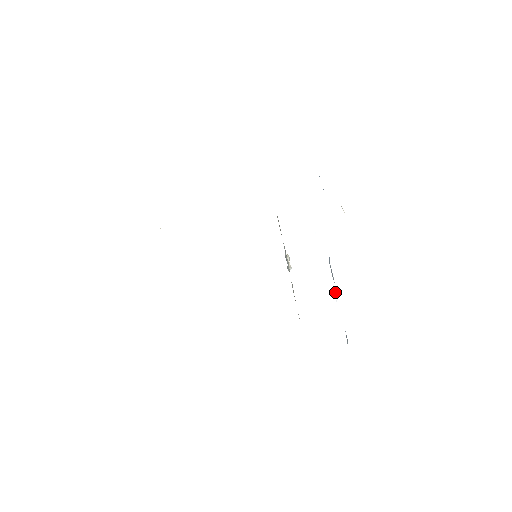
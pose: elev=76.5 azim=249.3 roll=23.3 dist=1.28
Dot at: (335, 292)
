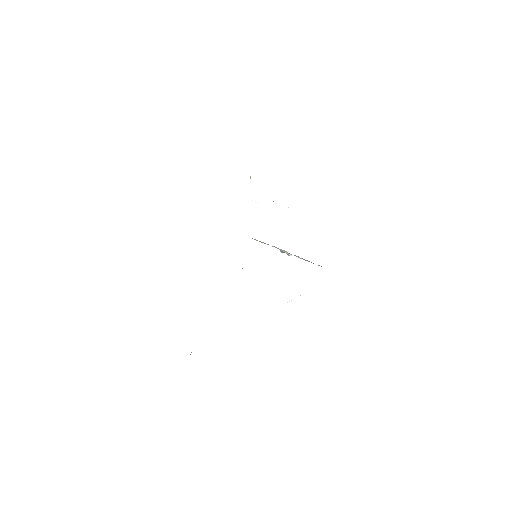
Dot at: occluded
